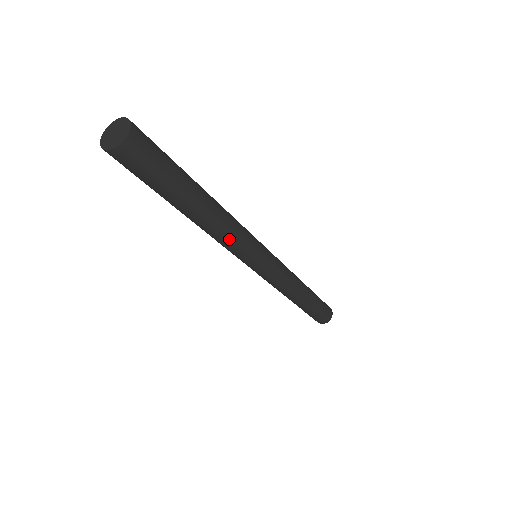
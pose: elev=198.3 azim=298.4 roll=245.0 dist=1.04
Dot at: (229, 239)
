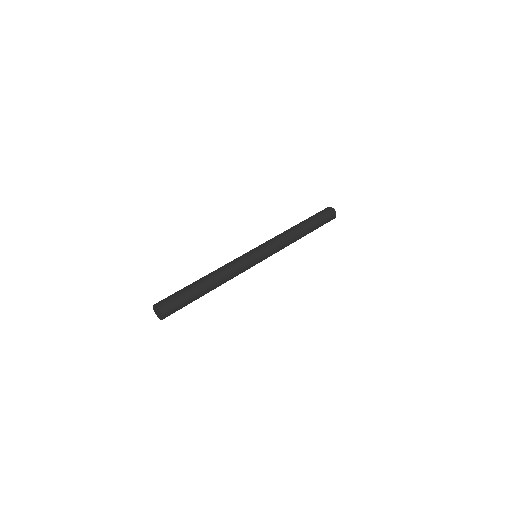
Dot at: occluded
